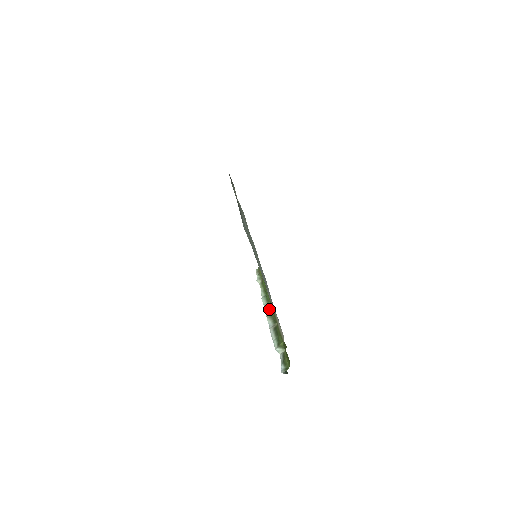
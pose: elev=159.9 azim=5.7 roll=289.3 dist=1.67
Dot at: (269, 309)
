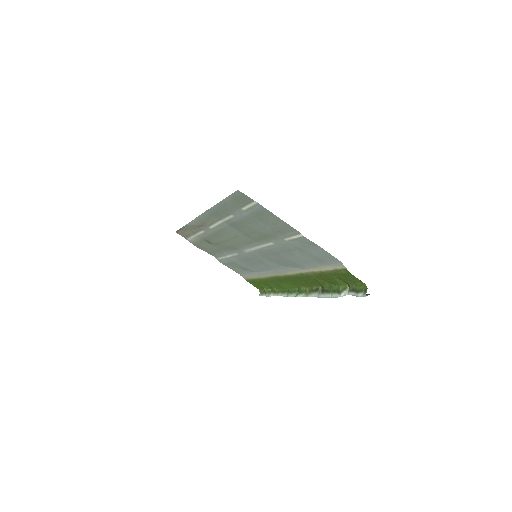
Dot at: (302, 292)
